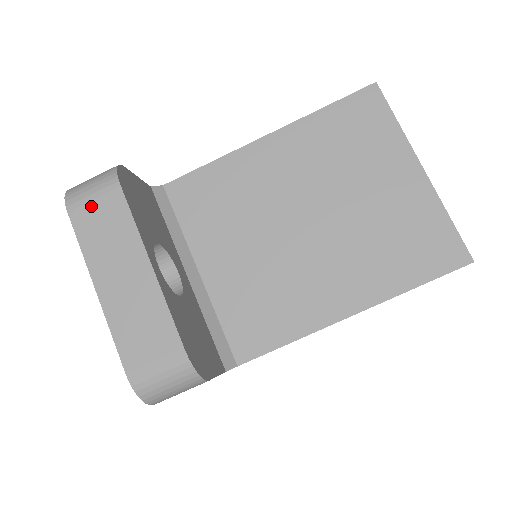
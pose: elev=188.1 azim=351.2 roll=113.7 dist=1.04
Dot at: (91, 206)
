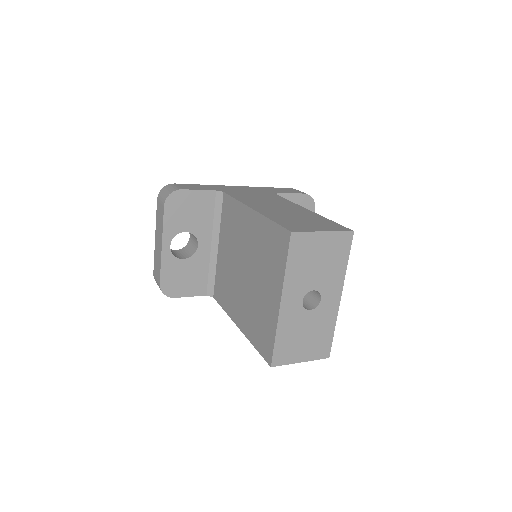
Dot at: (160, 205)
